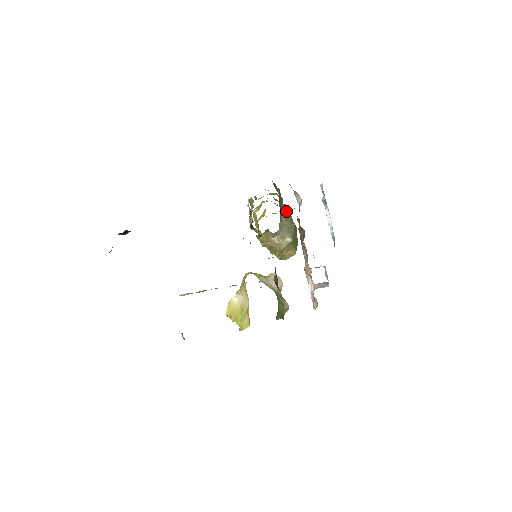
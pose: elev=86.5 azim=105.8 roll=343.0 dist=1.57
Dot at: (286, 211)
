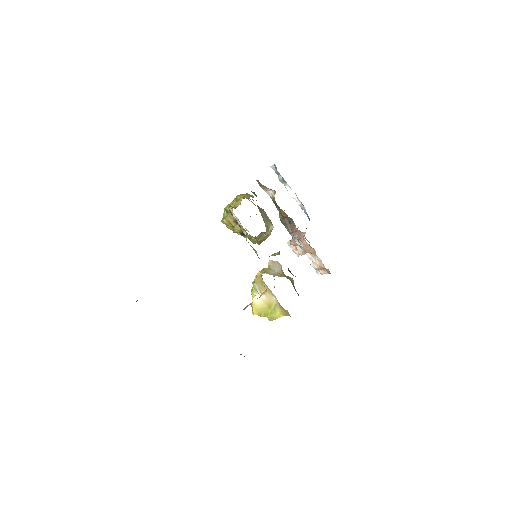
Dot at: occluded
